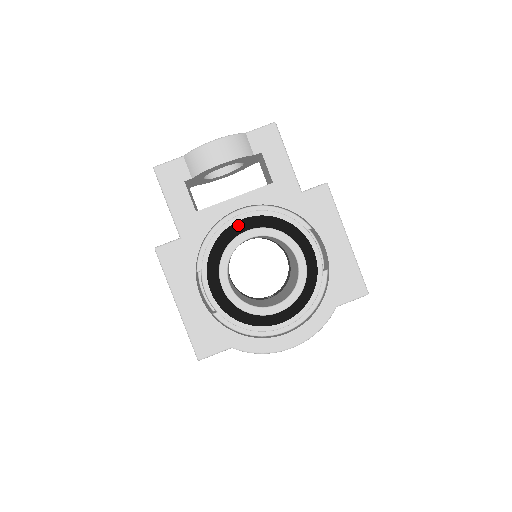
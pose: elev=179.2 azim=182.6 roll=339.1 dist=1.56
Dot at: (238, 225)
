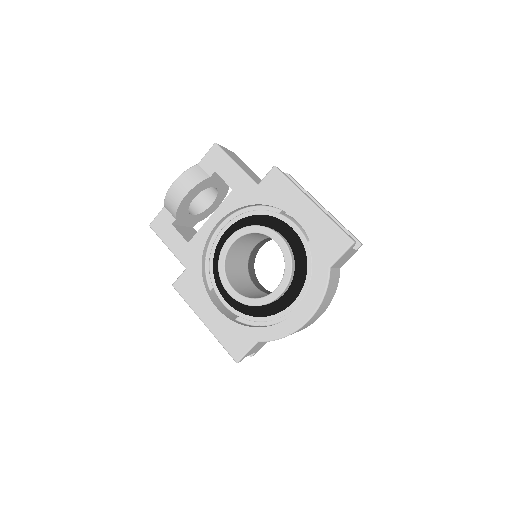
Dot at: (224, 237)
